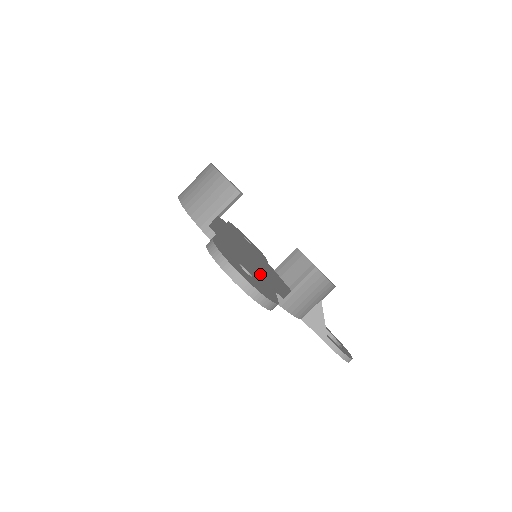
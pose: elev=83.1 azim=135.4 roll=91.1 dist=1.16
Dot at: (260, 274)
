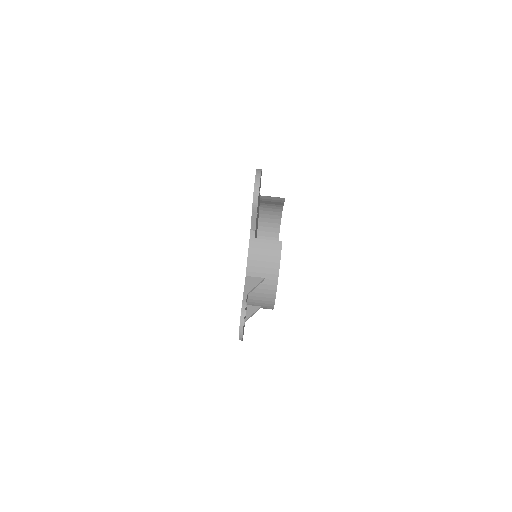
Dot at: occluded
